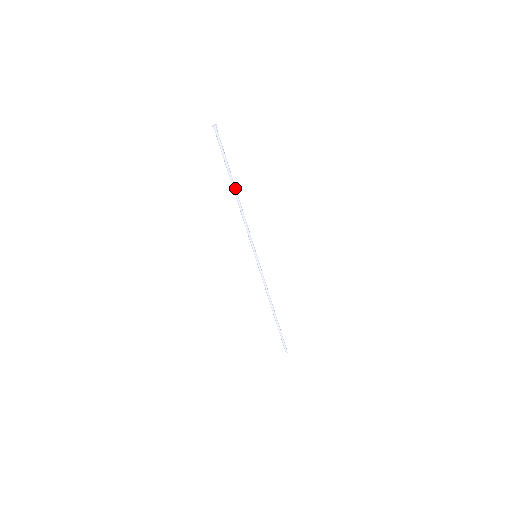
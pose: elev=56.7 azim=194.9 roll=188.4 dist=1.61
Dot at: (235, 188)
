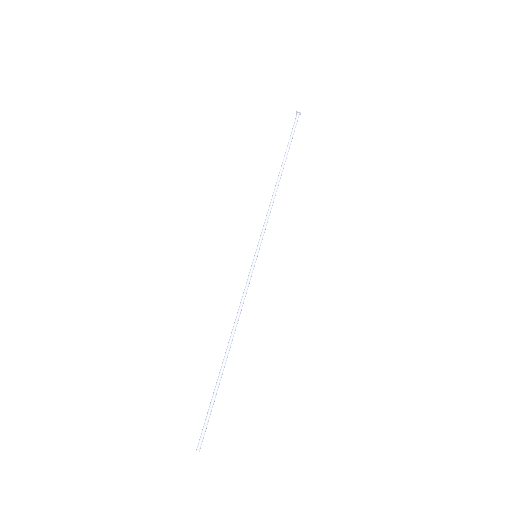
Dot at: (282, 171)
